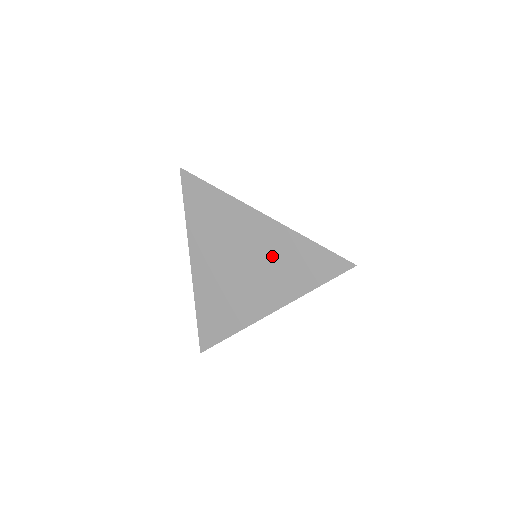
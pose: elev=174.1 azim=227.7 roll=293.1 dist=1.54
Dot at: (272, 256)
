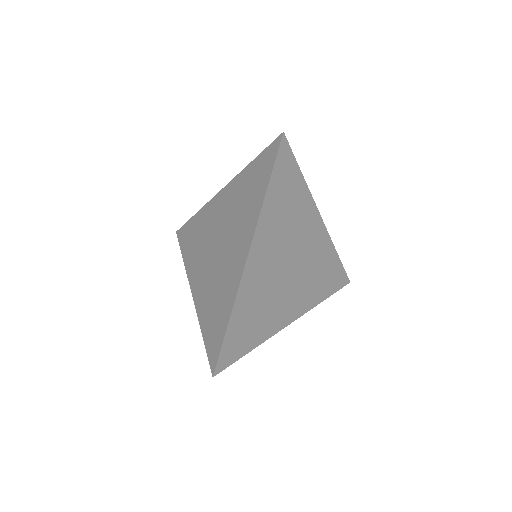
Dot at: (233, 209)
